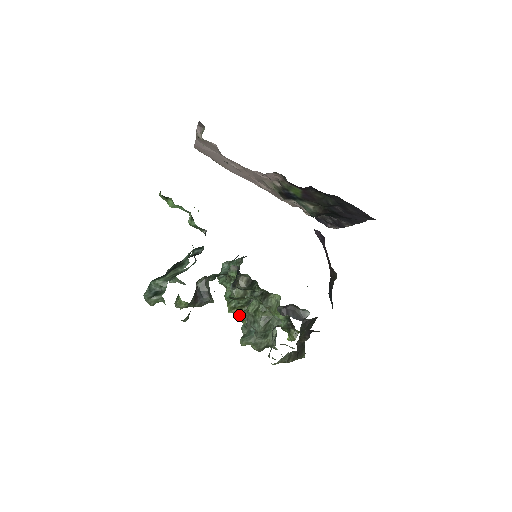
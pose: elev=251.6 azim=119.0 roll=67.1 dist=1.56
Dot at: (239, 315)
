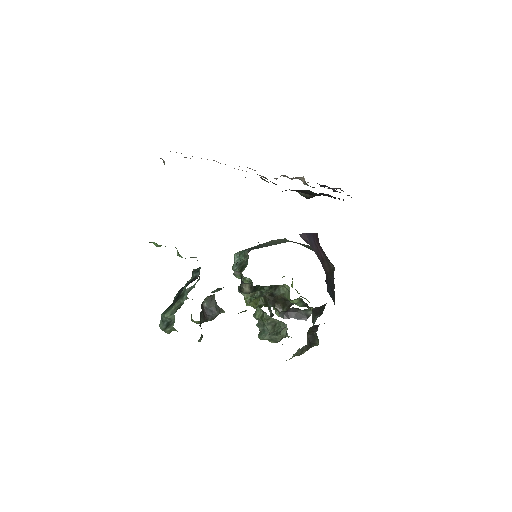
Dot at: (257, 305)
